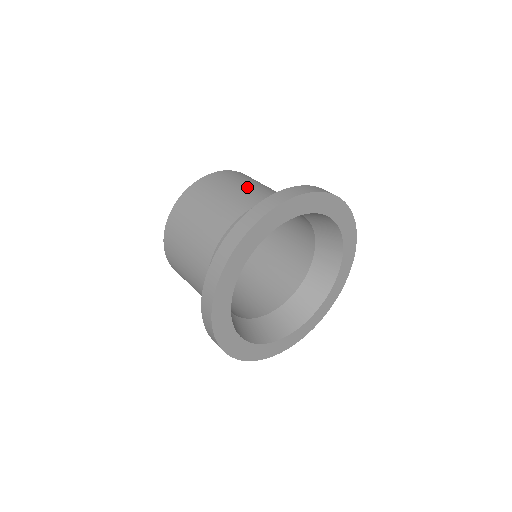
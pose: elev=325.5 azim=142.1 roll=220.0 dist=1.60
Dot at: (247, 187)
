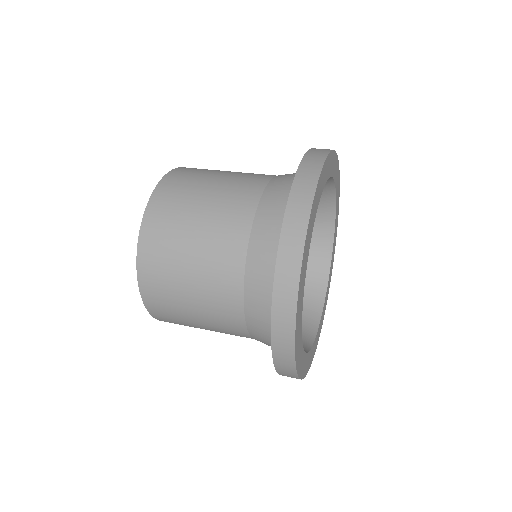
Dot at: occluded
